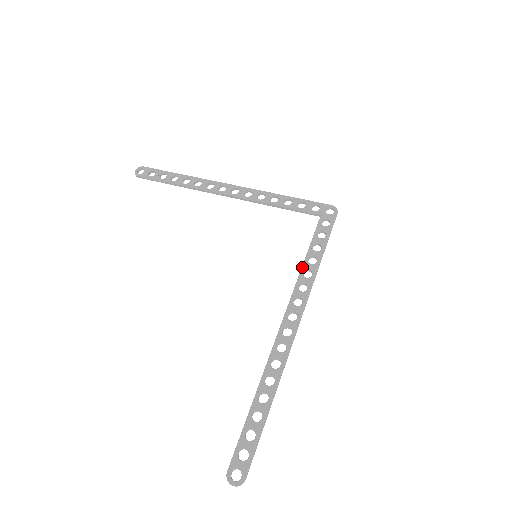
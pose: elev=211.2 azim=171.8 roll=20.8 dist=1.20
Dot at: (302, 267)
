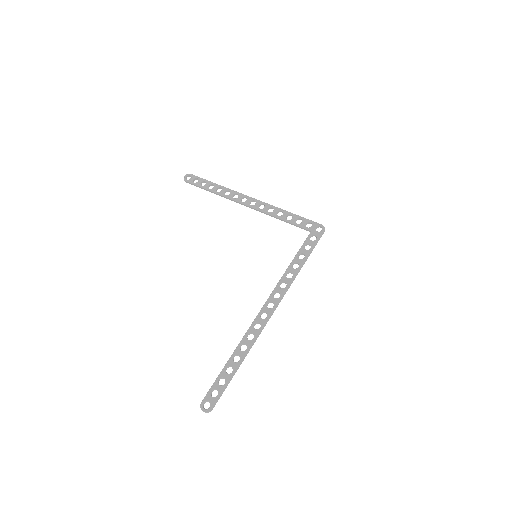
Dot at: (286, 270)
